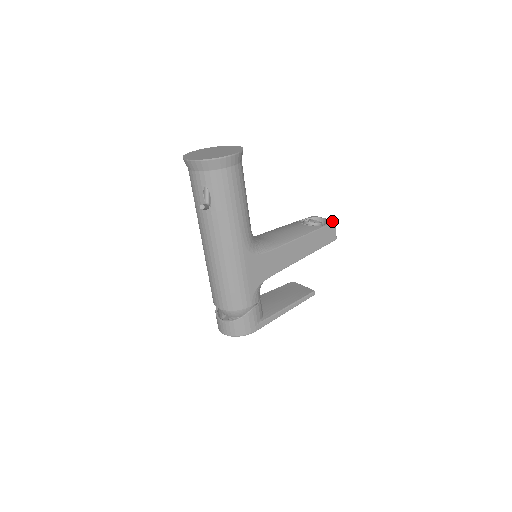
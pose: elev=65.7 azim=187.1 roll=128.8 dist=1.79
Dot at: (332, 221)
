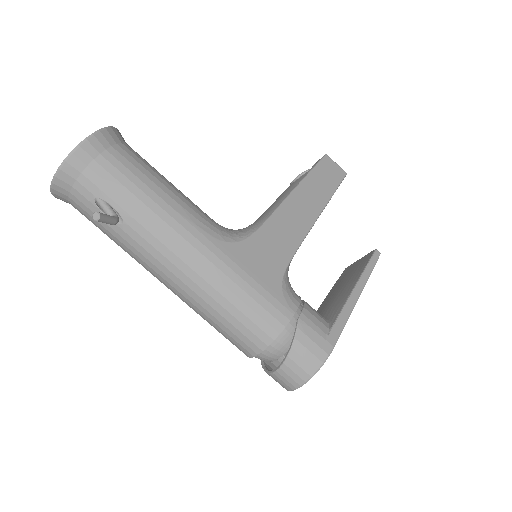
Dot at: occluded
